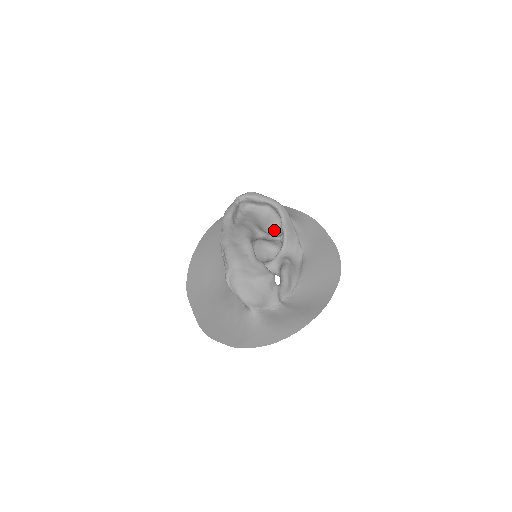
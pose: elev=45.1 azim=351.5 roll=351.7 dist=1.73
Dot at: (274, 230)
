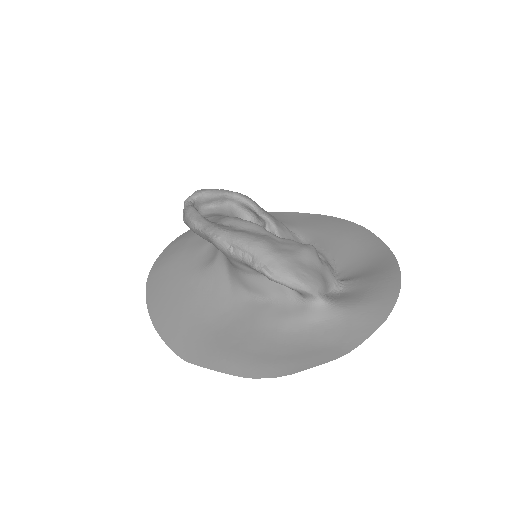
Dot at: occluded
